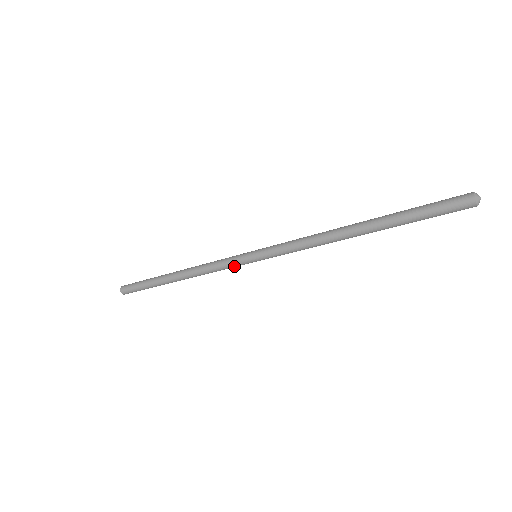
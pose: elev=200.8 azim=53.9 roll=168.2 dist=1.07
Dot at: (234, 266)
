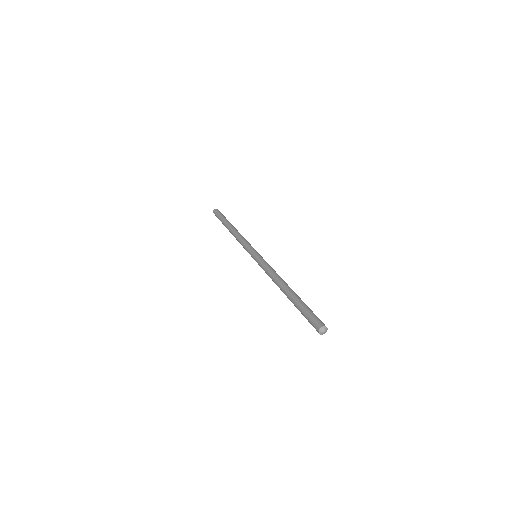
Dot at: occluded
